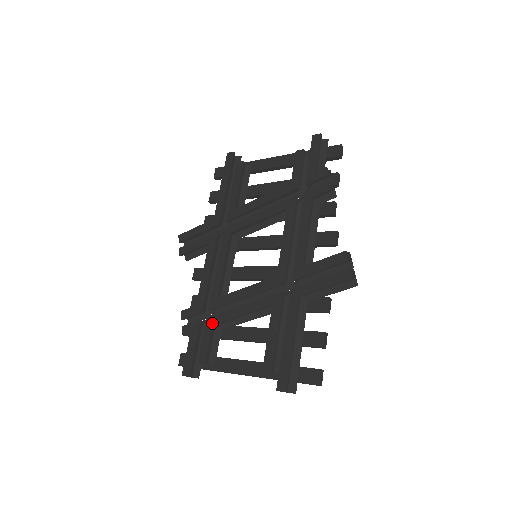
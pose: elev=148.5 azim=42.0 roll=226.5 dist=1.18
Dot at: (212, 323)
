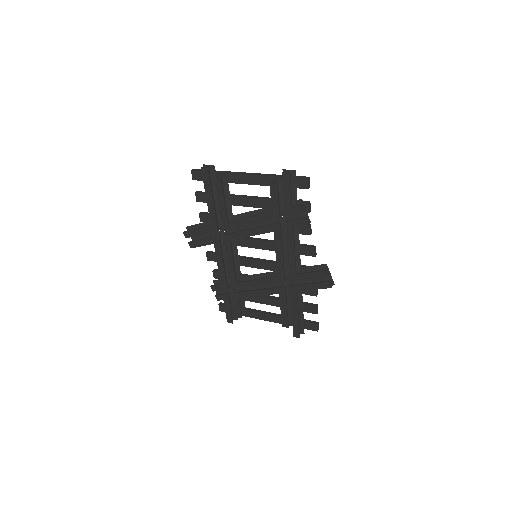
Dot at: (238, 297)
